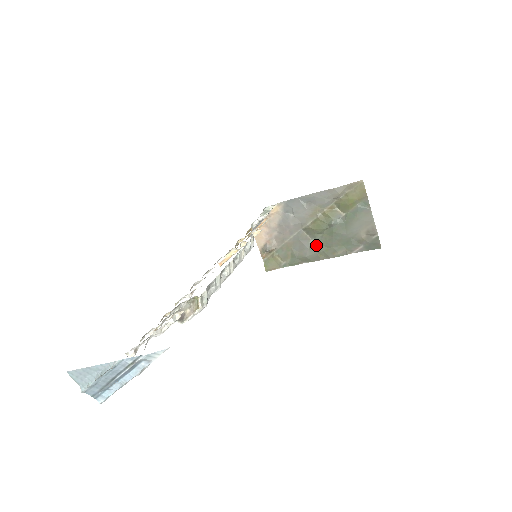
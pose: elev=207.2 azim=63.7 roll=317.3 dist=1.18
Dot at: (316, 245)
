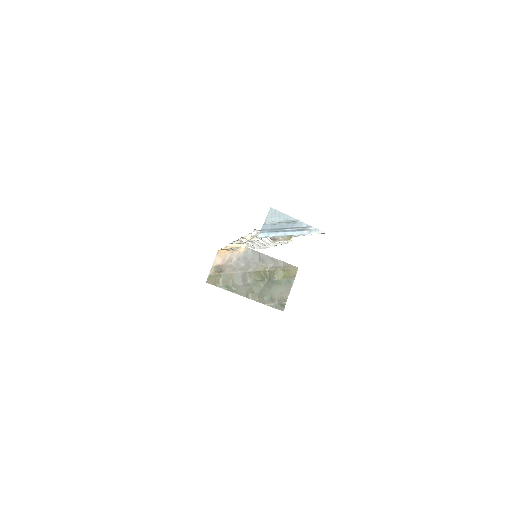
Dot at: (249, 286)
